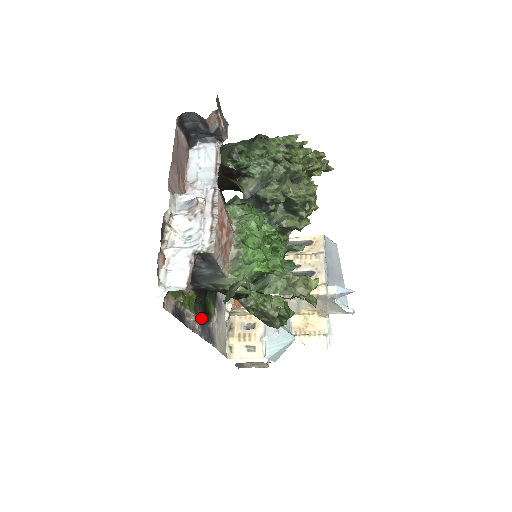
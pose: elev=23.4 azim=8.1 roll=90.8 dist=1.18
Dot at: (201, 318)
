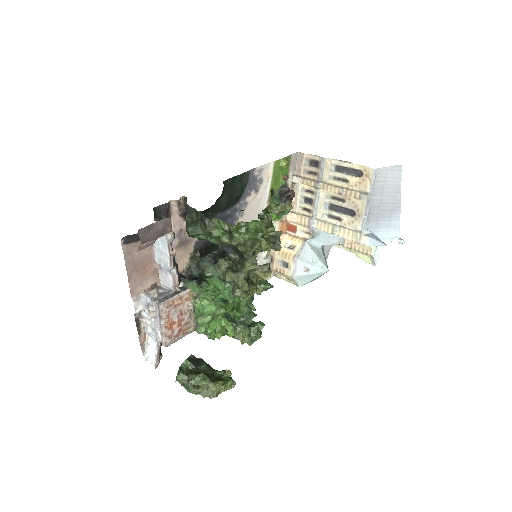
Dot at: occluded
